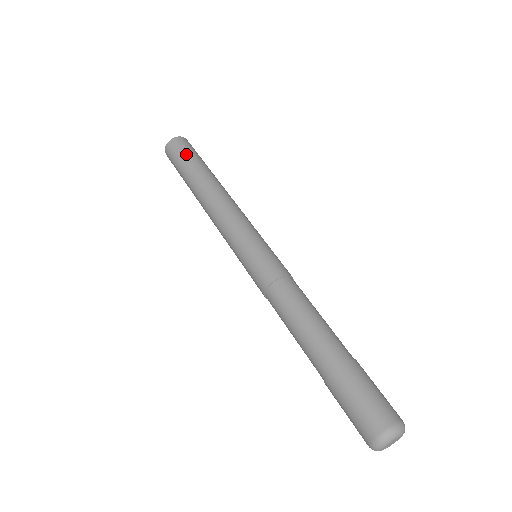
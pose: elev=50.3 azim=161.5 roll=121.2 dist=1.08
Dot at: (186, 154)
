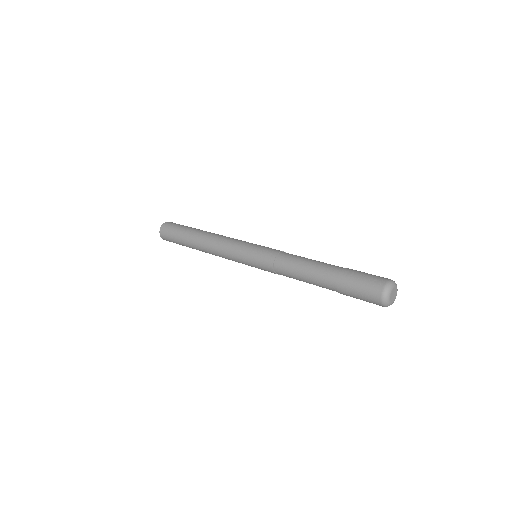
Dot at: (173, 236)
